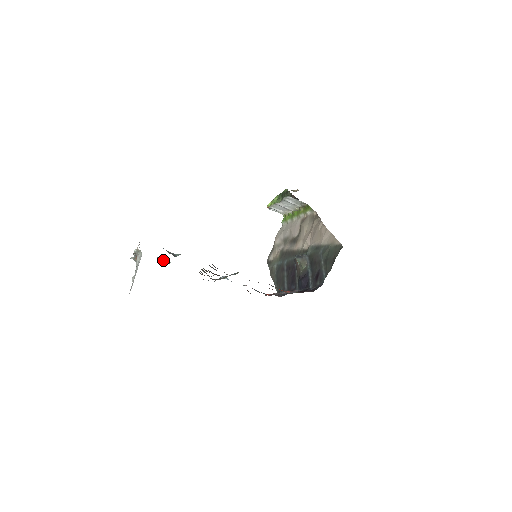
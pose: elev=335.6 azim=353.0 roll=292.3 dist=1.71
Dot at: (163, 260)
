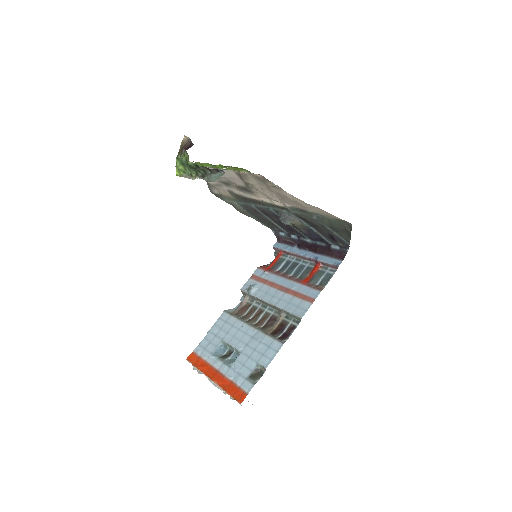
Dot at: (218, 348)
